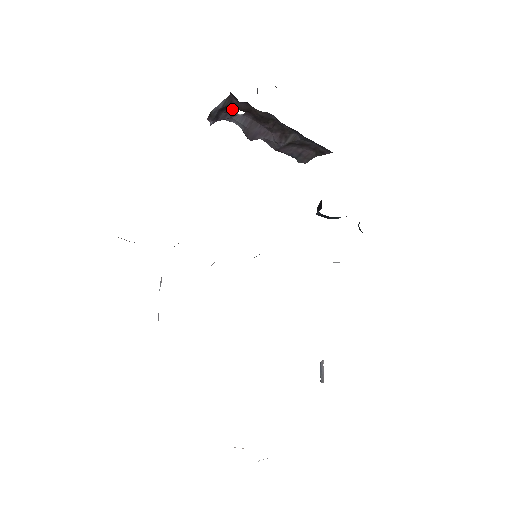
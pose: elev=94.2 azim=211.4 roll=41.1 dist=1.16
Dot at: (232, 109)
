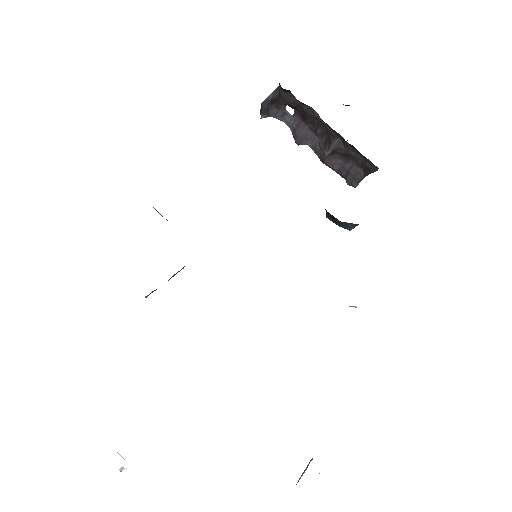
Dot at: (281, 103)
